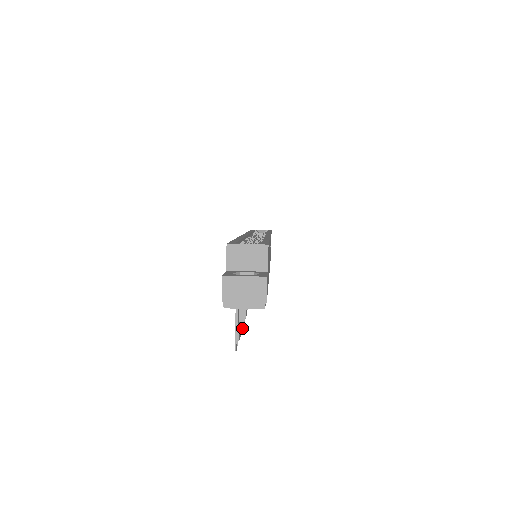
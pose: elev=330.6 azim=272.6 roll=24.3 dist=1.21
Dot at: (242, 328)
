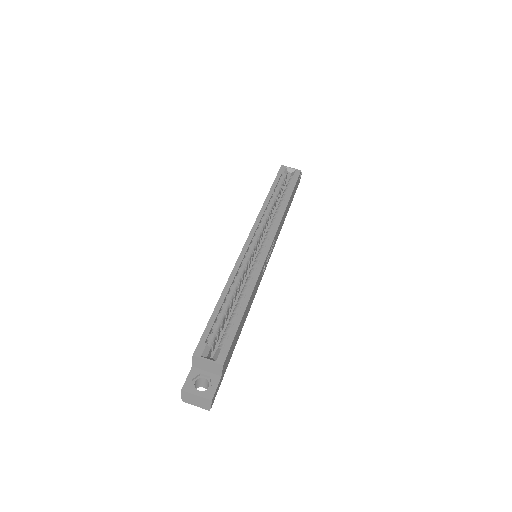
Dot at: occluded
